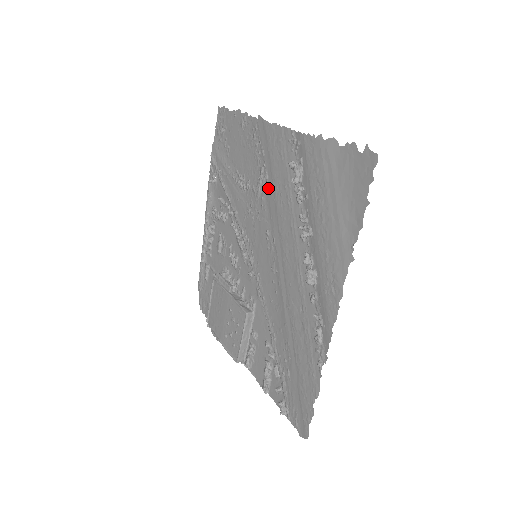
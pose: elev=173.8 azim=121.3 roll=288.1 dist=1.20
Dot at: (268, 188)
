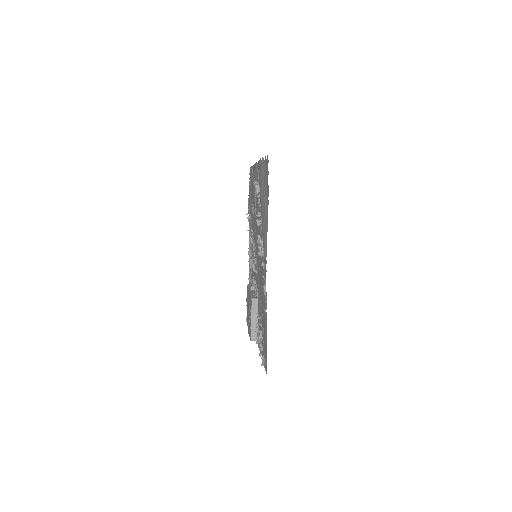
Dot at: (256, 206)
